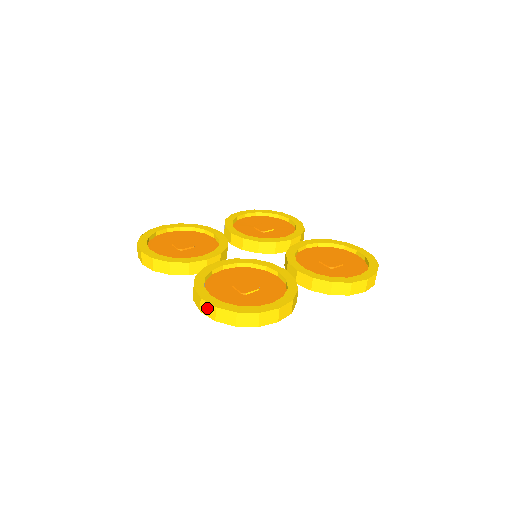
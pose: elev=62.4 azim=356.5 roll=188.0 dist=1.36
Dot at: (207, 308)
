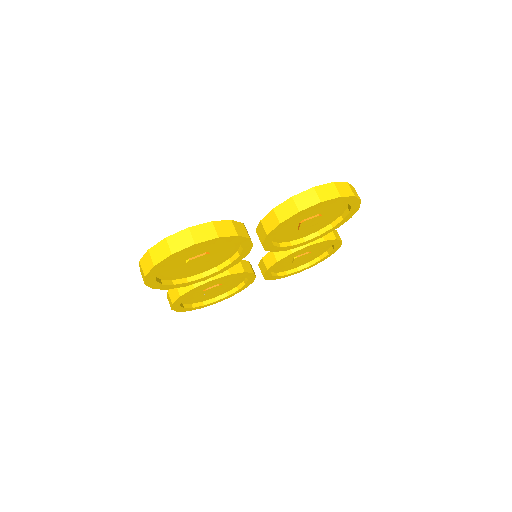
Dot at: (326, 191)
